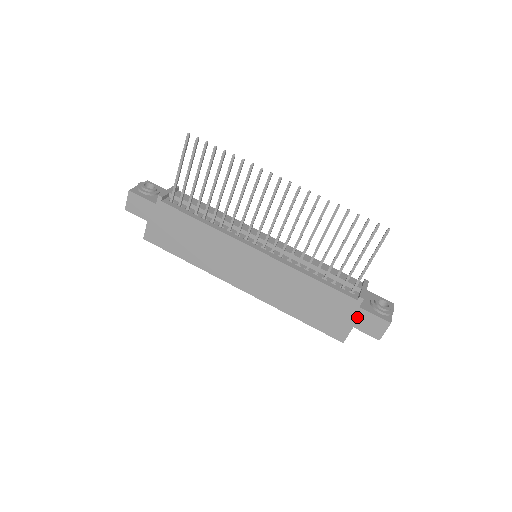
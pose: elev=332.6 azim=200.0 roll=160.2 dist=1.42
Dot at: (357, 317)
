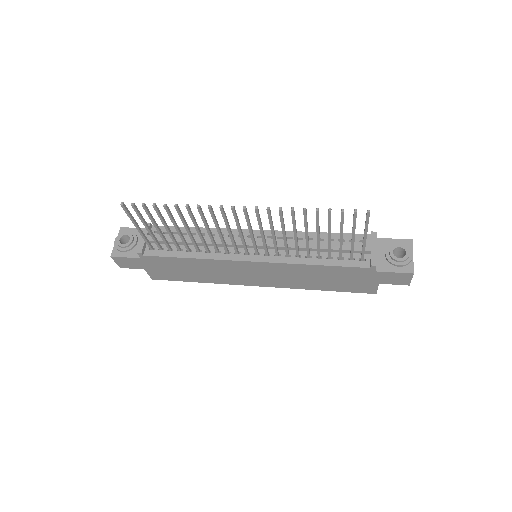
Dot at: (378, 277)
